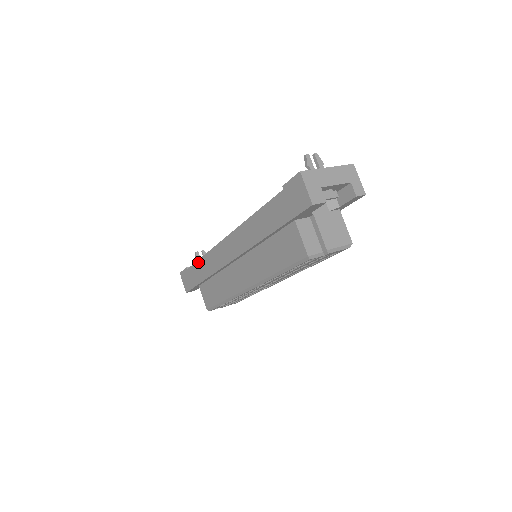
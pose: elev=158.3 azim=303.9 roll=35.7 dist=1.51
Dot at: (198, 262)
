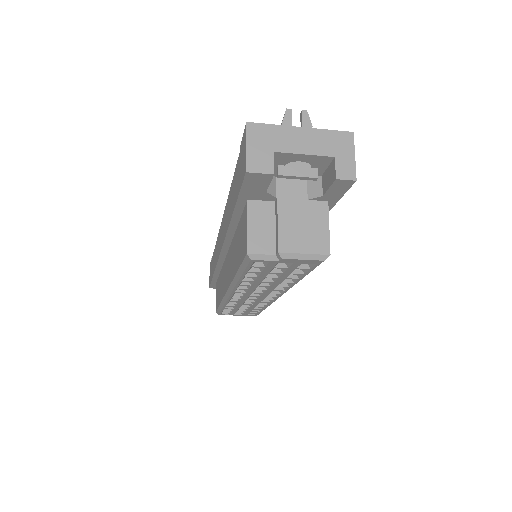
Dot at: occluded
